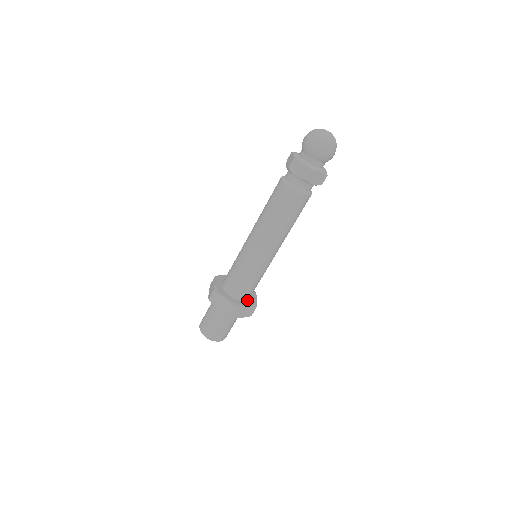
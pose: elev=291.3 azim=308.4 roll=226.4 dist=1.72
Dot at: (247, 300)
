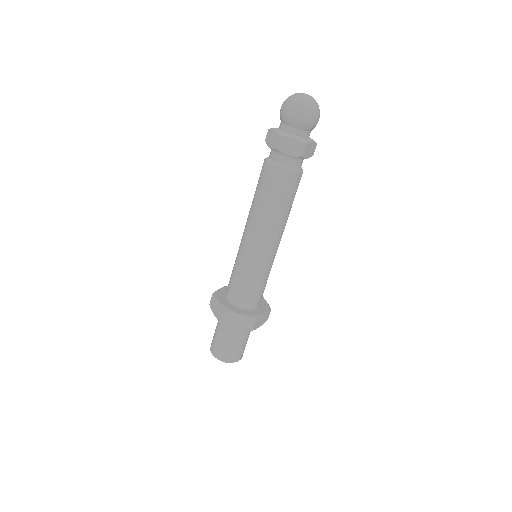
Dot at: (259, 306)
